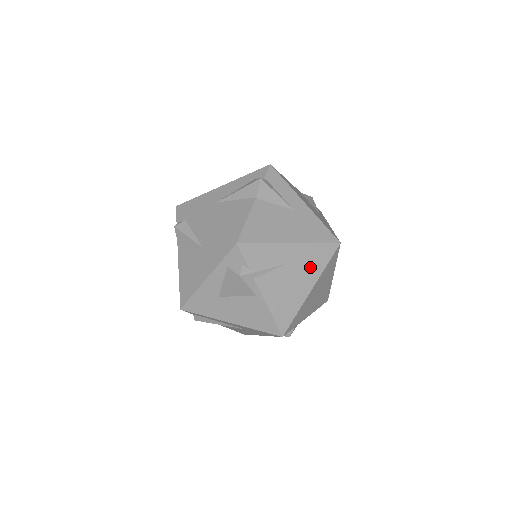
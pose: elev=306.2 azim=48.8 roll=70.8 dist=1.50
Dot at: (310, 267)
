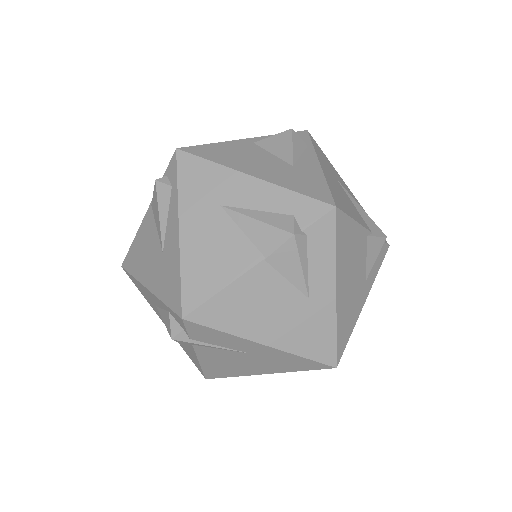
Dot at: (277, 364)
